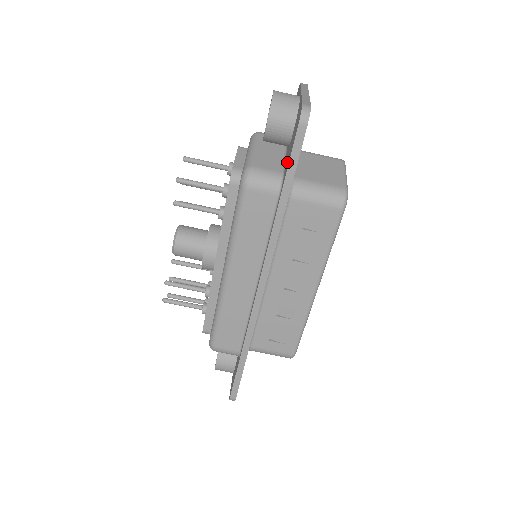
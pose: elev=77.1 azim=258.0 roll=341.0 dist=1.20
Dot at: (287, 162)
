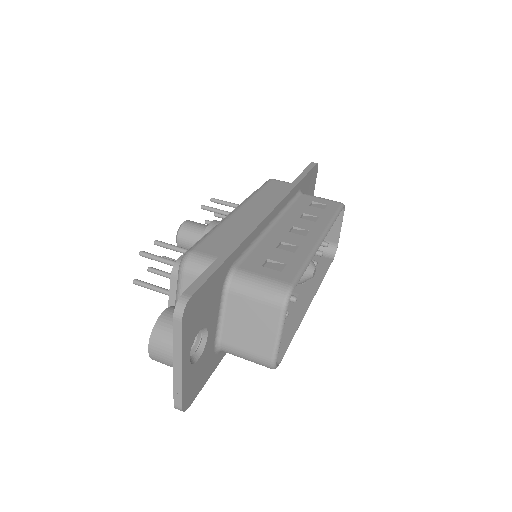
Dot at: occluded
